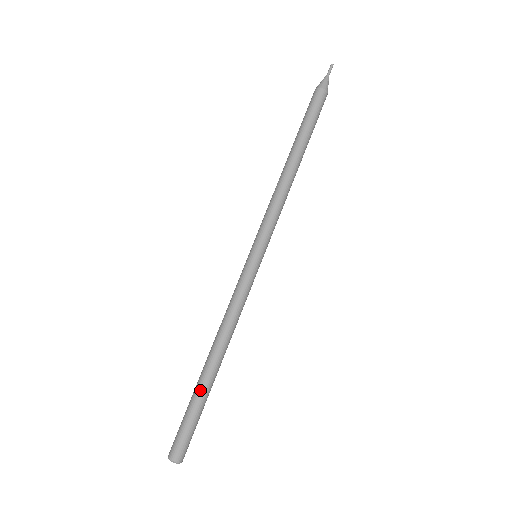
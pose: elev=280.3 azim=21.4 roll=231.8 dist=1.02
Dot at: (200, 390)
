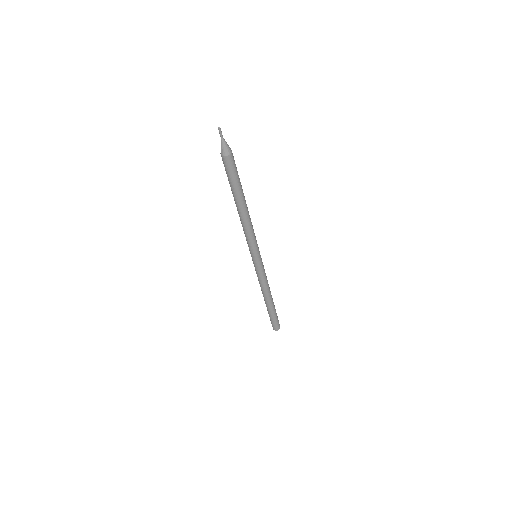
Dot at: (267, 309)
